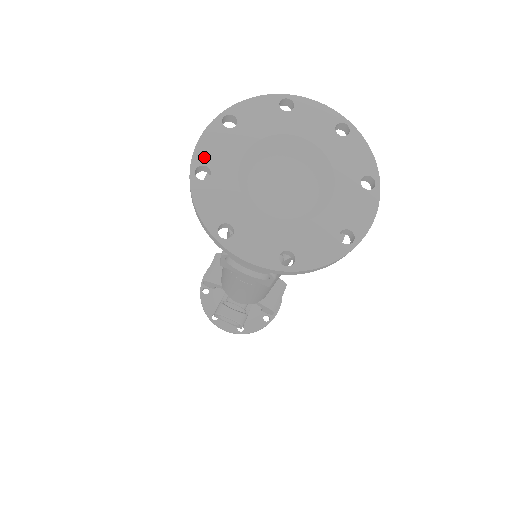
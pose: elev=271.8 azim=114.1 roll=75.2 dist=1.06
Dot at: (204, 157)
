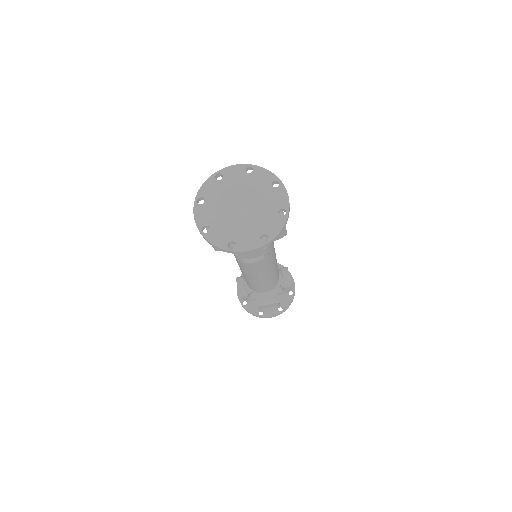
Dot at: (226, 172)
